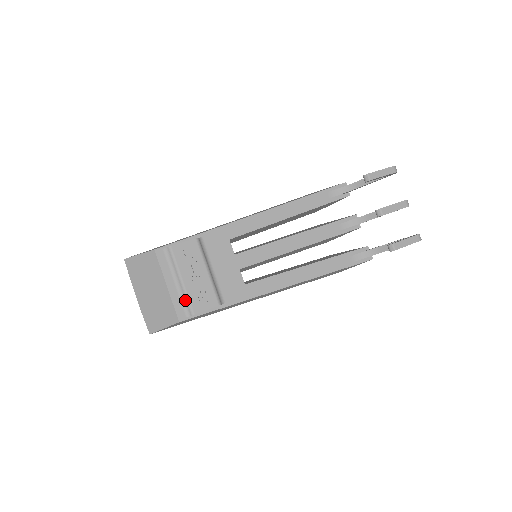
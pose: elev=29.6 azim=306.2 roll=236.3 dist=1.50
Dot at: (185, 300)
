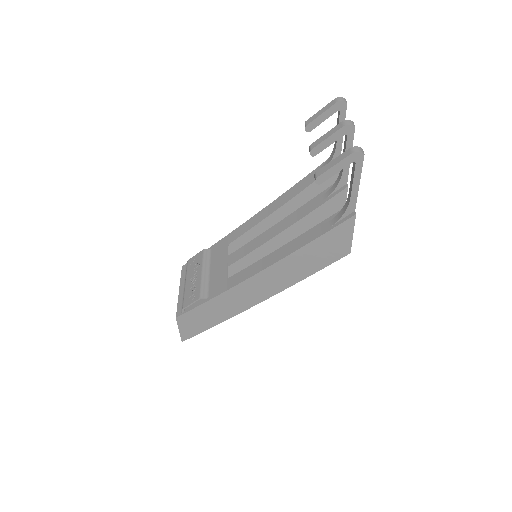
Dot at: occluded
